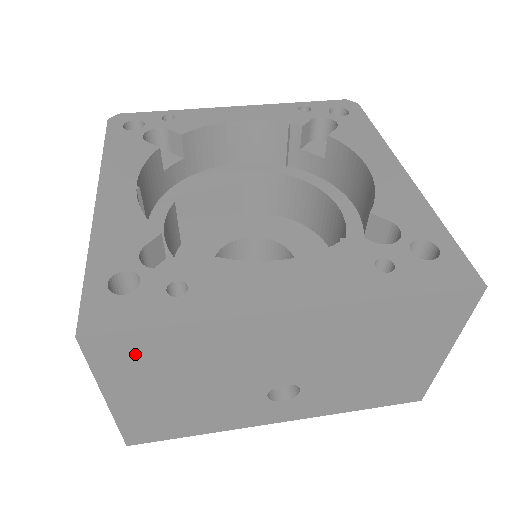
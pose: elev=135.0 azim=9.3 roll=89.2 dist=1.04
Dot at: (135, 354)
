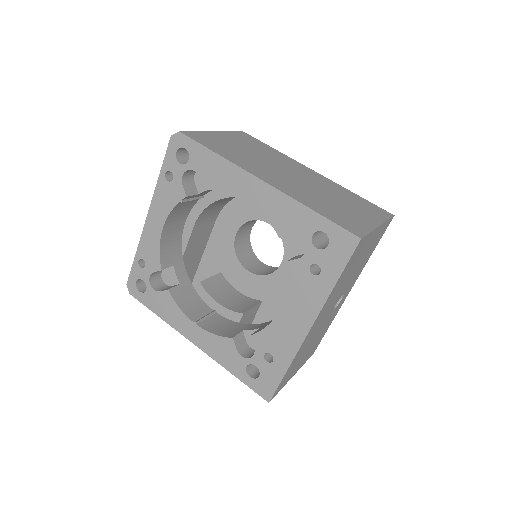
Dot at: (286, 378)
